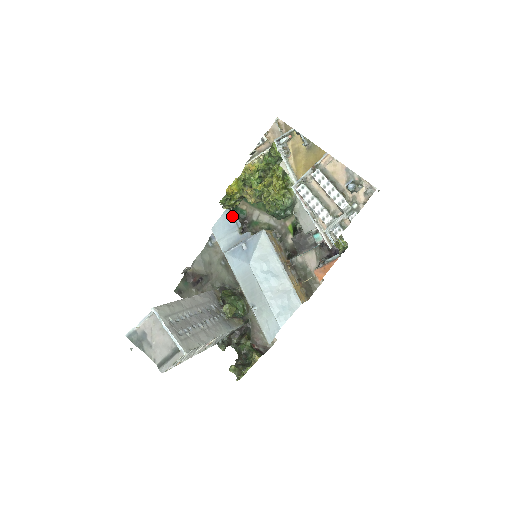
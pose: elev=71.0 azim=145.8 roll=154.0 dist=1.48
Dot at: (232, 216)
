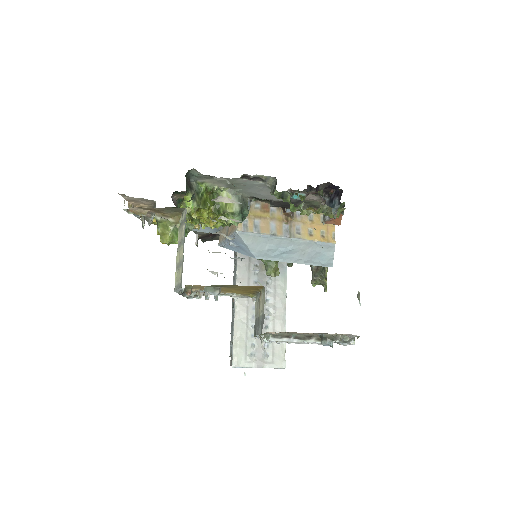
Dot at: occluded
